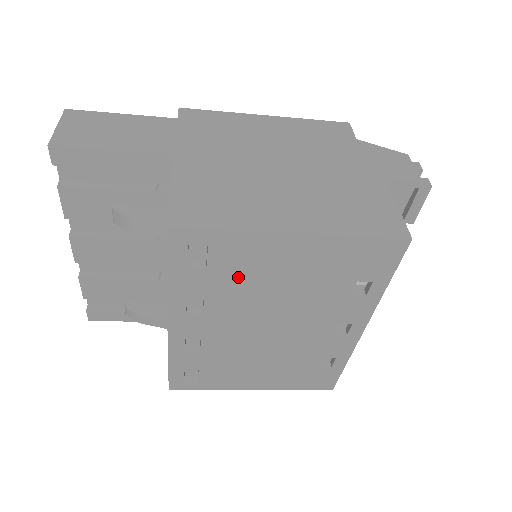
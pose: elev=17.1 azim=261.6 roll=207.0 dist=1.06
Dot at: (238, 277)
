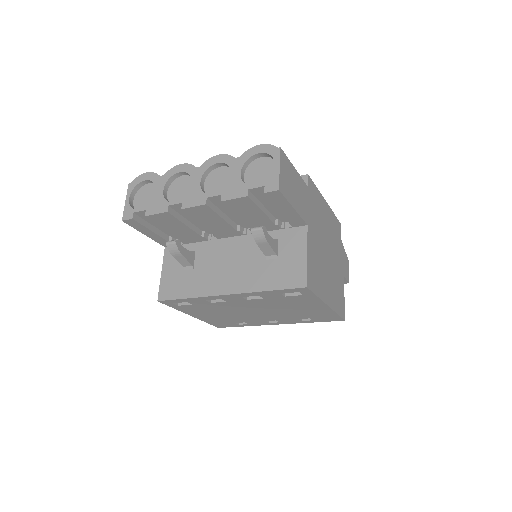
Dot at: (287, 302)
